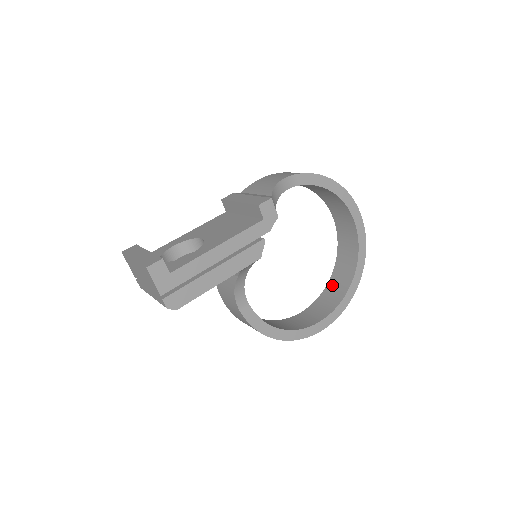
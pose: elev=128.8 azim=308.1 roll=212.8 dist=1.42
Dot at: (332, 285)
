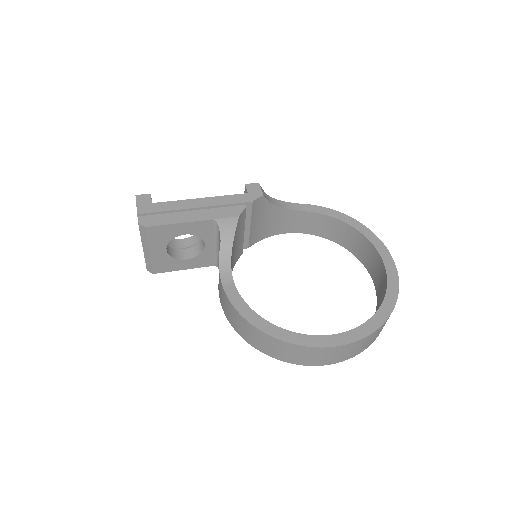
Dot at: occluded
